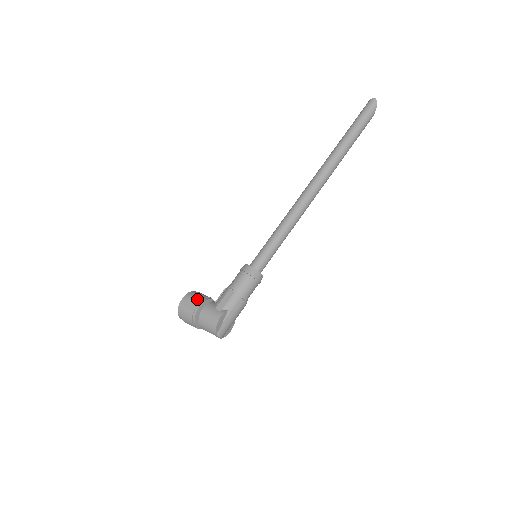
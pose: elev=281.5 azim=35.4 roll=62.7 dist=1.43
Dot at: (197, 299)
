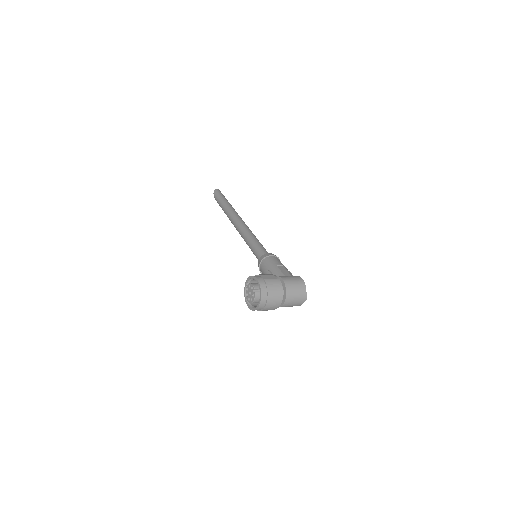
Dot at: (267, 274)
